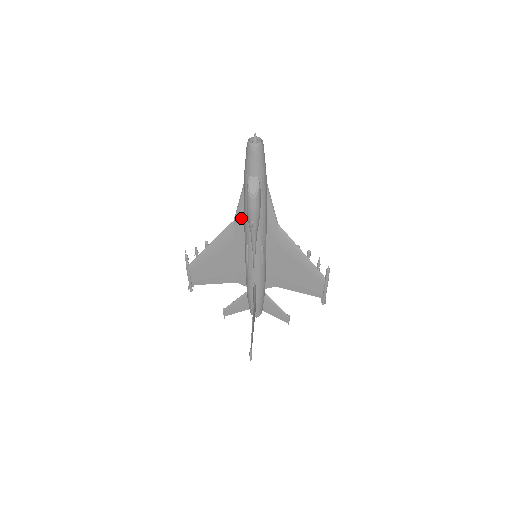
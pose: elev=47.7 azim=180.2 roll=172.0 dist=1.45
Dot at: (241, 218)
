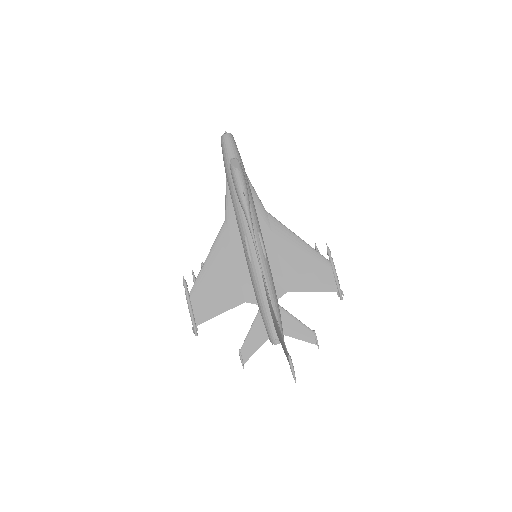
Dot at: (231, 212)
